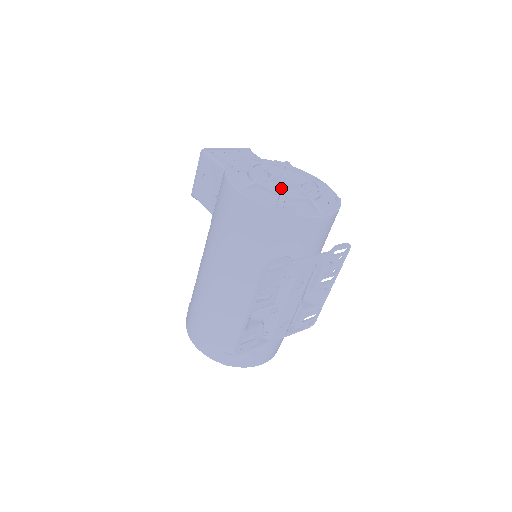
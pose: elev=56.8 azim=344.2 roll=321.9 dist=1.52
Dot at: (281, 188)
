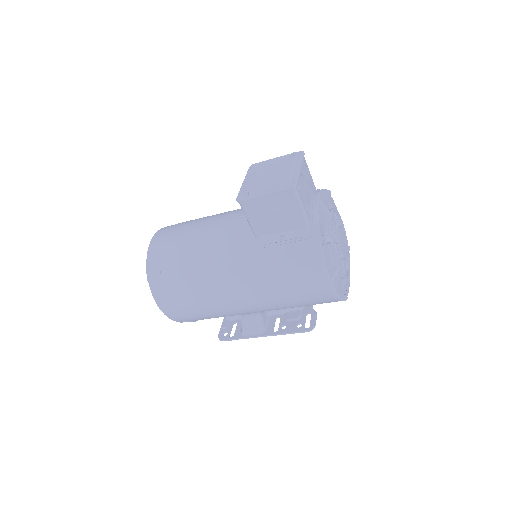
Dot at: (343, 266)
